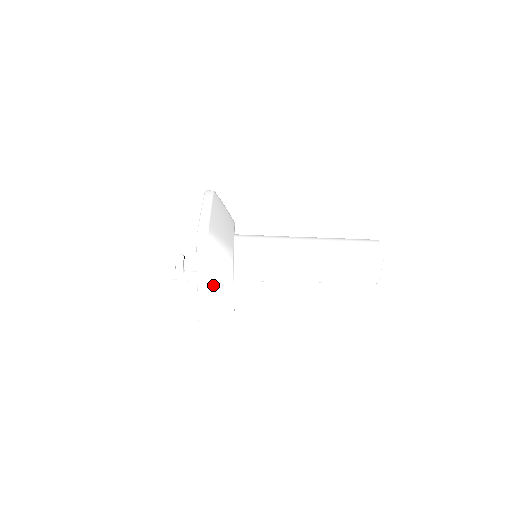
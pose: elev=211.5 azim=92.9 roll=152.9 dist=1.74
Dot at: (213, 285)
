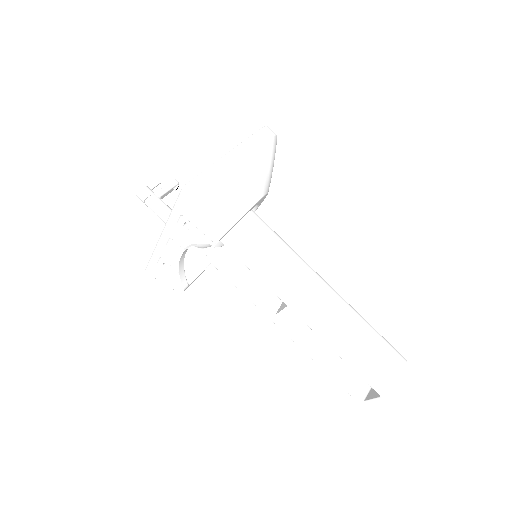
Dot at: (244, 170)
